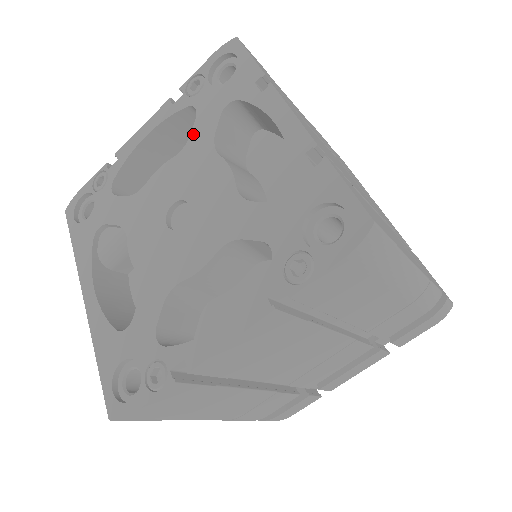
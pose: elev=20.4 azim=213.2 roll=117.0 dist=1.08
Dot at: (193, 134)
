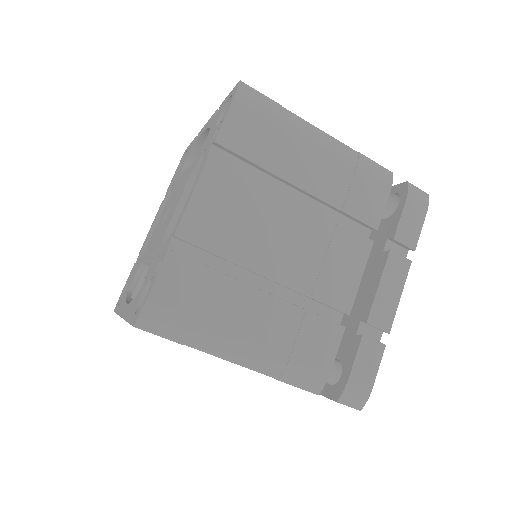
Dot at: (171, 190)
